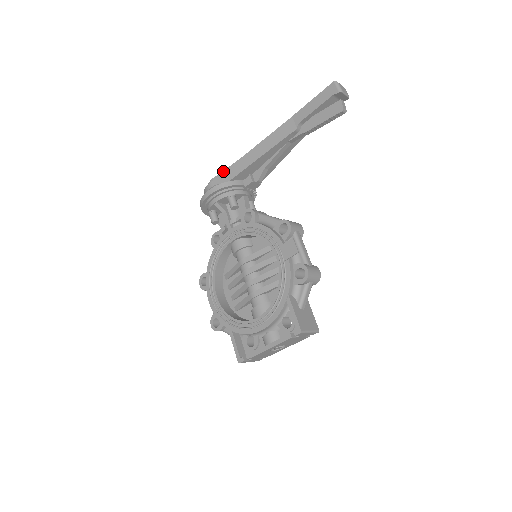
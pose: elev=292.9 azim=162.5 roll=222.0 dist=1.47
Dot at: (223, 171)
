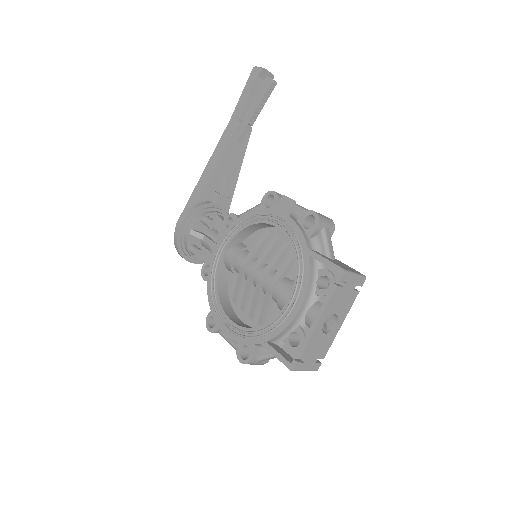
Dot at: occluded
